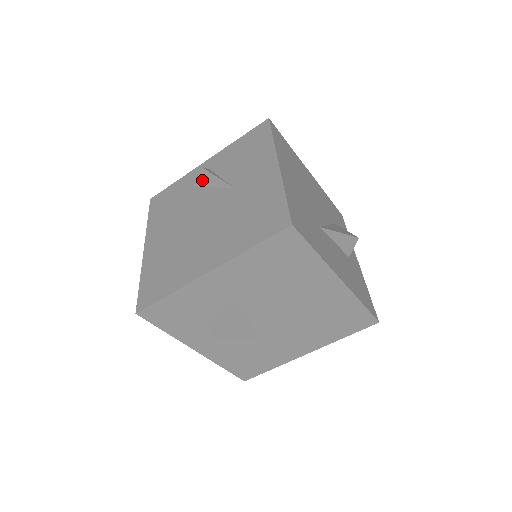
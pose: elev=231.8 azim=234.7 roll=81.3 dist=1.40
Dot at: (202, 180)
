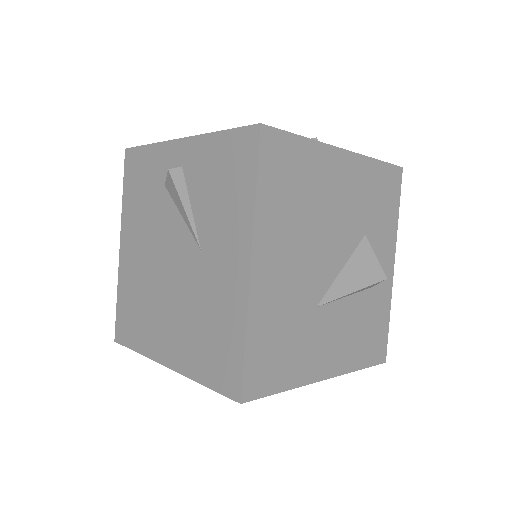
Dot at: (171, 190)
